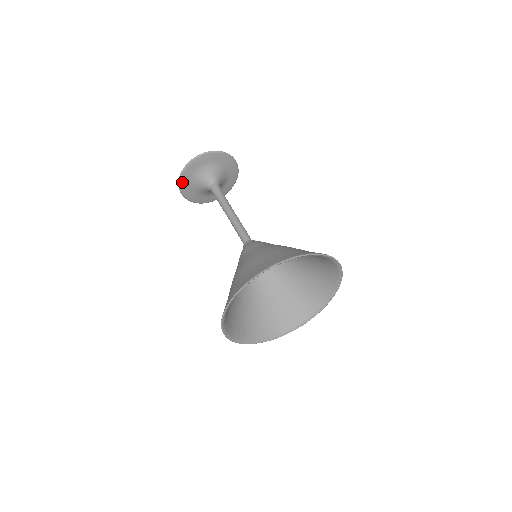
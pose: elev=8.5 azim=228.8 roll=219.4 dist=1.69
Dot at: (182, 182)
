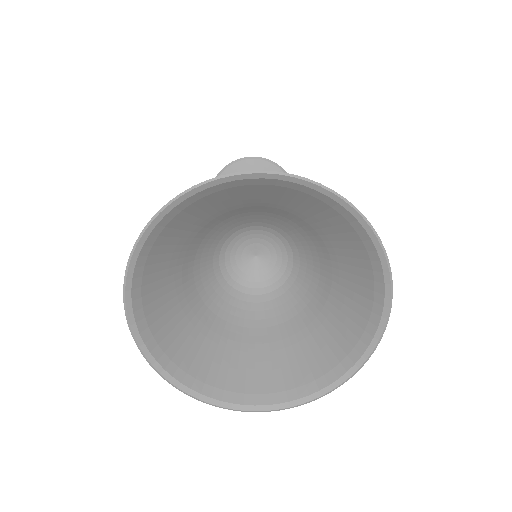
Dot at: (239, 164)
